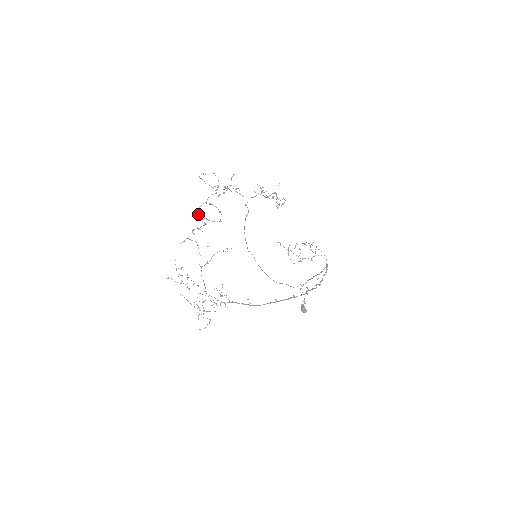
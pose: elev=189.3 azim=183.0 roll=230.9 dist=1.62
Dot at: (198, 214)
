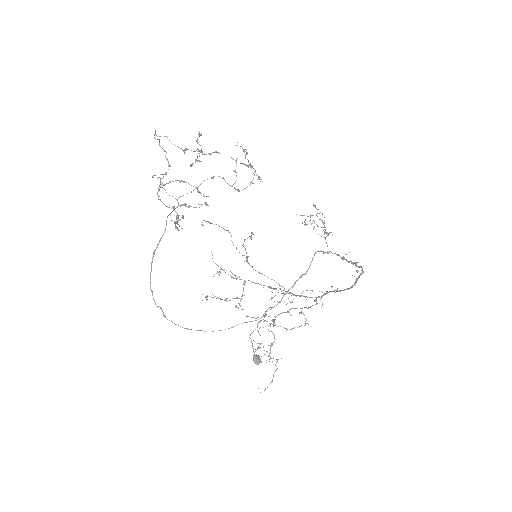
Dot at: (162, 202)
